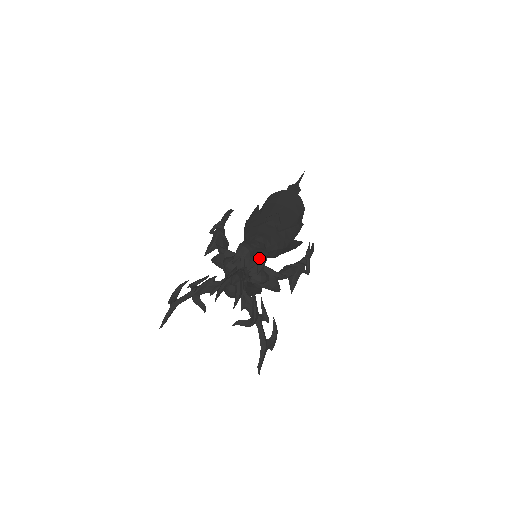
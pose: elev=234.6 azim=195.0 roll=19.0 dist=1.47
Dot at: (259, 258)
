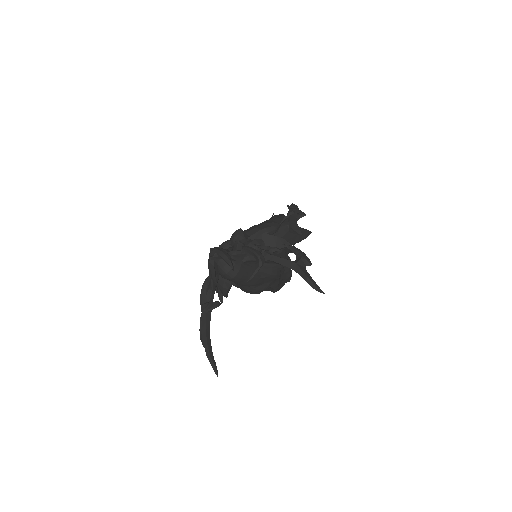
Dot at: (235, 236)
